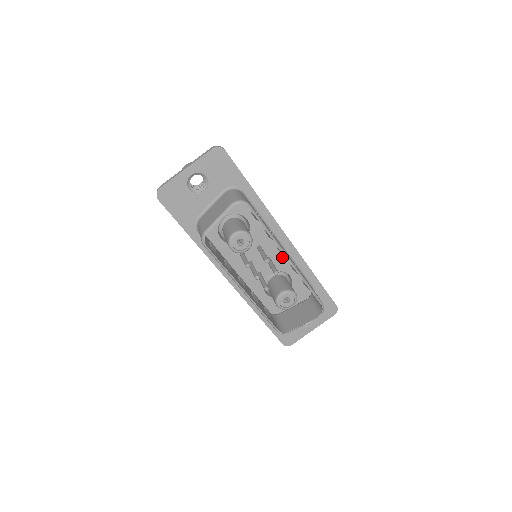
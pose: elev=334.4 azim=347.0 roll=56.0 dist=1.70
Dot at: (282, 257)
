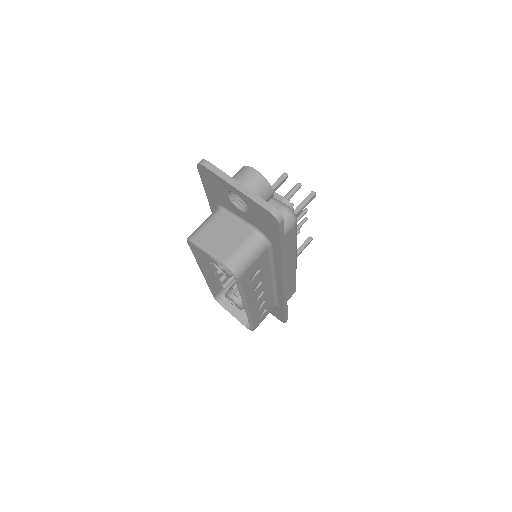
Dot at: occluded
